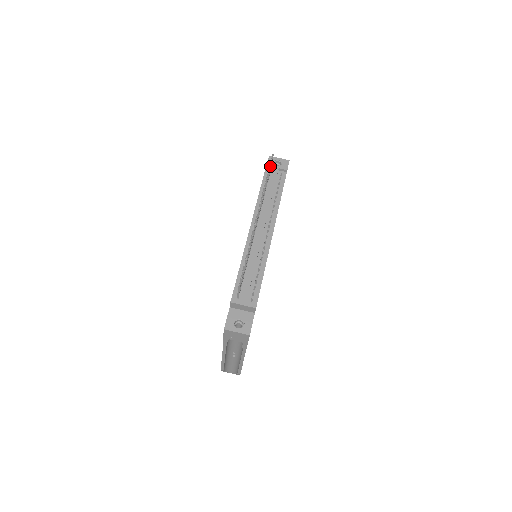
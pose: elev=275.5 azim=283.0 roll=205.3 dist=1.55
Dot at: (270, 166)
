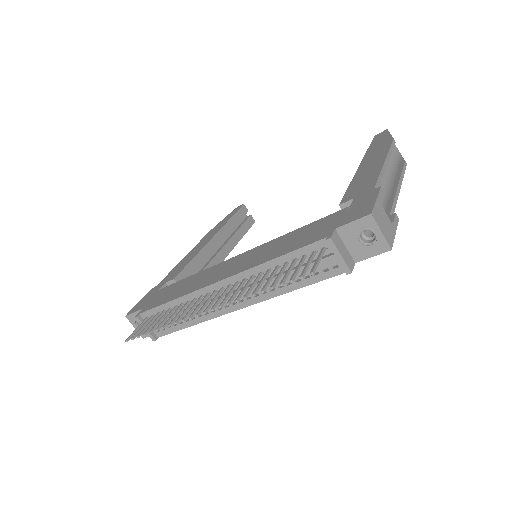
Dot at: (292, 278)
